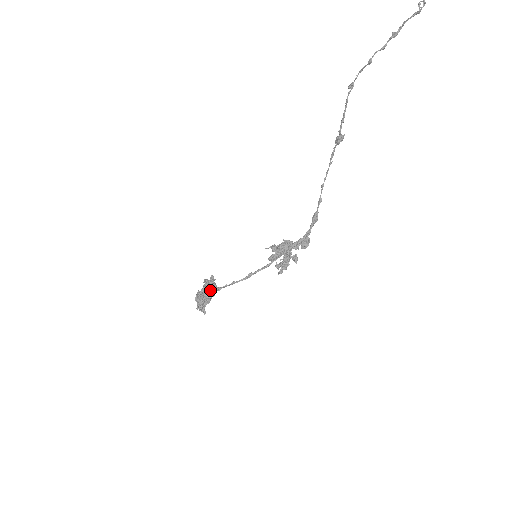
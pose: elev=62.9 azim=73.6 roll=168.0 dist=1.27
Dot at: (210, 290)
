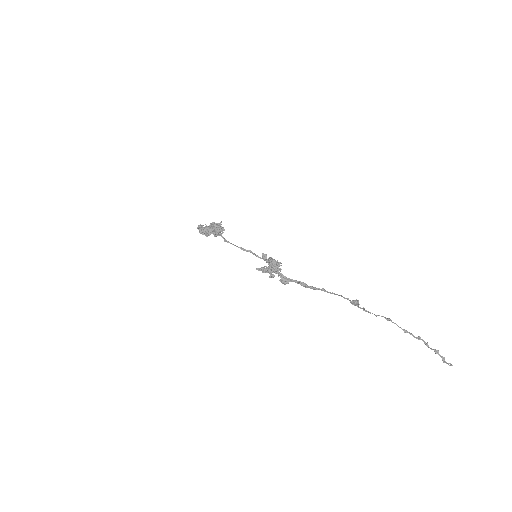
Dot at: (214, 234)
